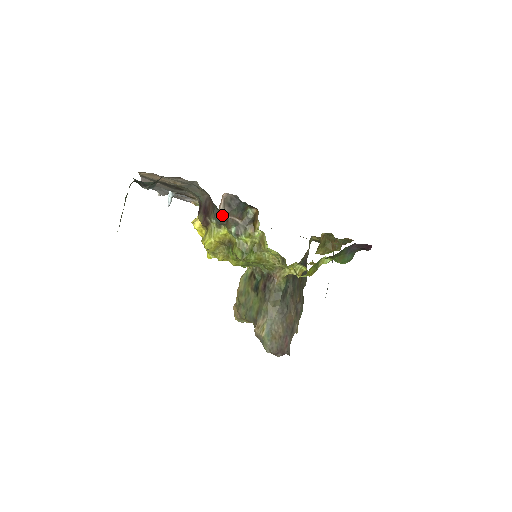
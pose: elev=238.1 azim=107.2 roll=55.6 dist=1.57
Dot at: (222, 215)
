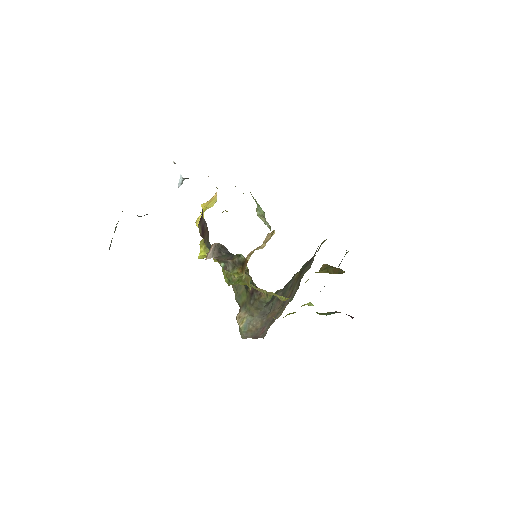
Dot at: occluded
